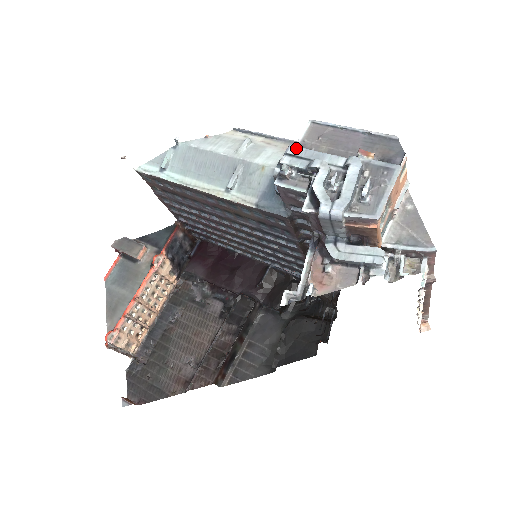
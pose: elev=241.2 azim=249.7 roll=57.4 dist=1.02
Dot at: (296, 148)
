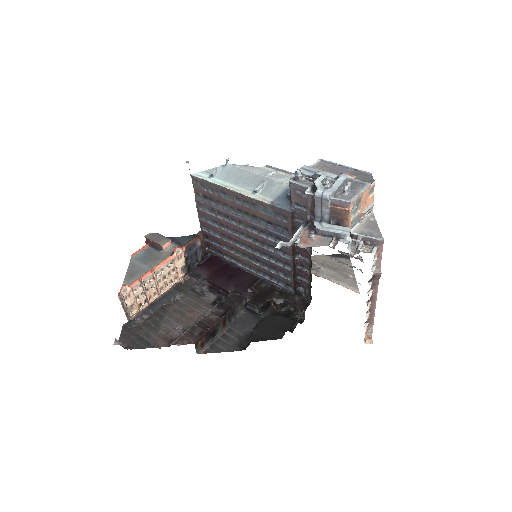
Dot at: (308, 167)
